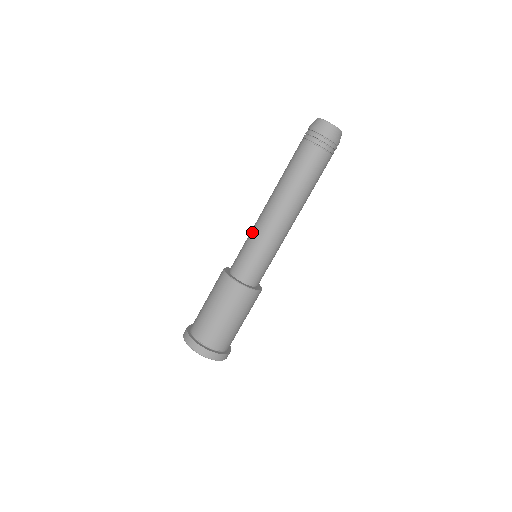
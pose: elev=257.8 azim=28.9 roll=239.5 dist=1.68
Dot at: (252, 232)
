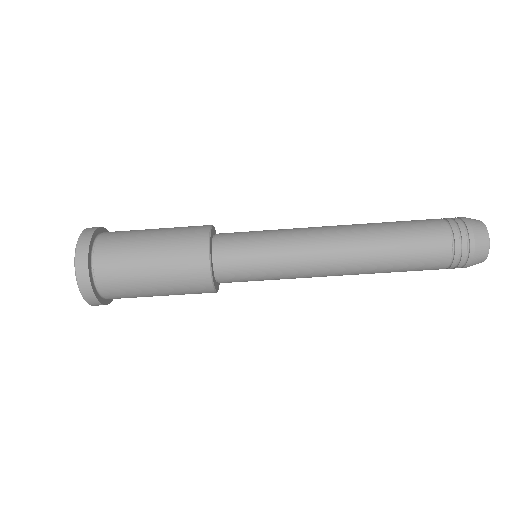
Dot at: (288, 256)
